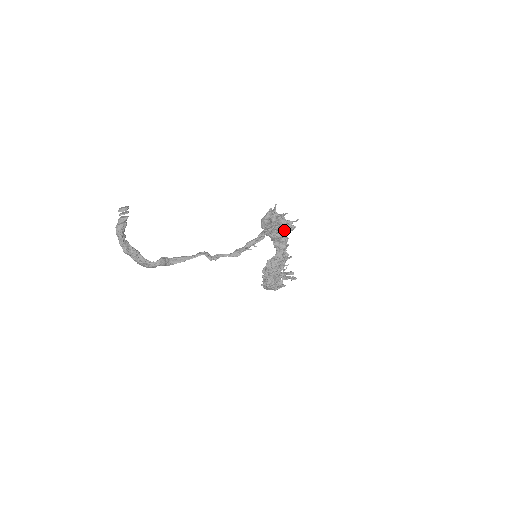
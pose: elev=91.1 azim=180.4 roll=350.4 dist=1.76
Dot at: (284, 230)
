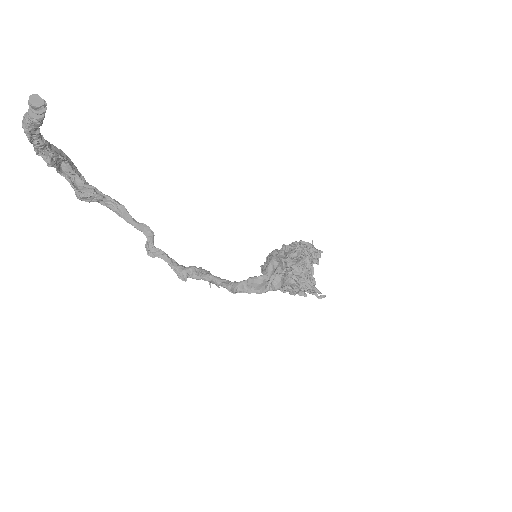
Dot at: (293, 288)
